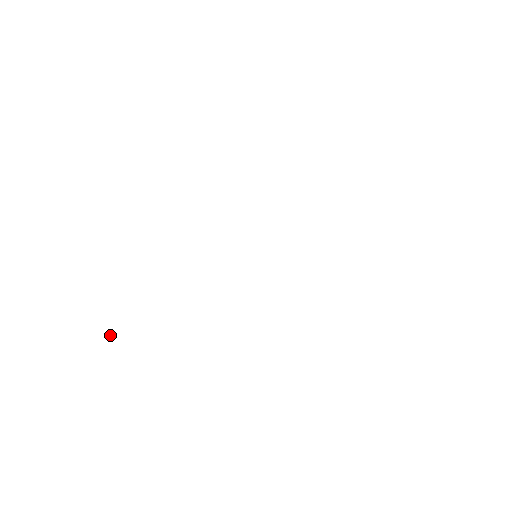
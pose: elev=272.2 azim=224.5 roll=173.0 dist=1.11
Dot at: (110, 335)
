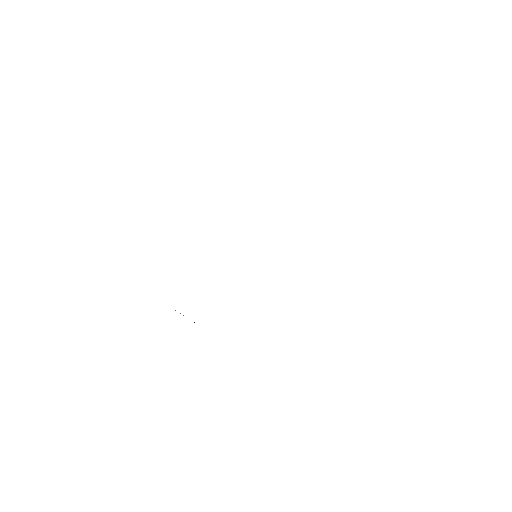
Dot at: occluded
